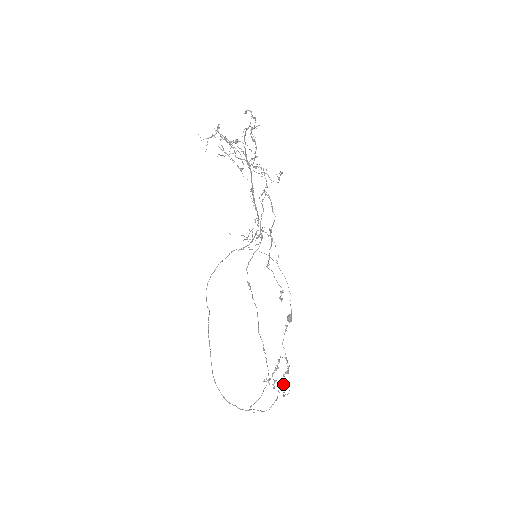
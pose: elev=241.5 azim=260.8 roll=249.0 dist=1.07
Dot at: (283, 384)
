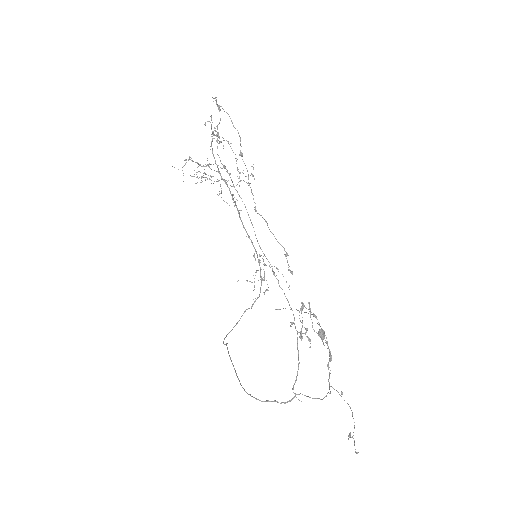
Dot at: occluded
